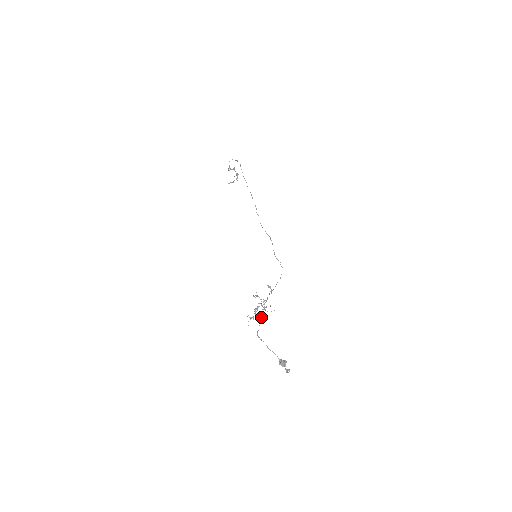
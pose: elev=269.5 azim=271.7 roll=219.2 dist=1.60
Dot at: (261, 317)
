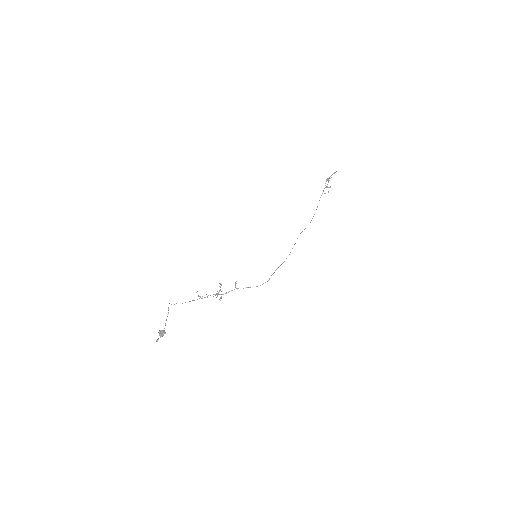
Dot at: occluded
